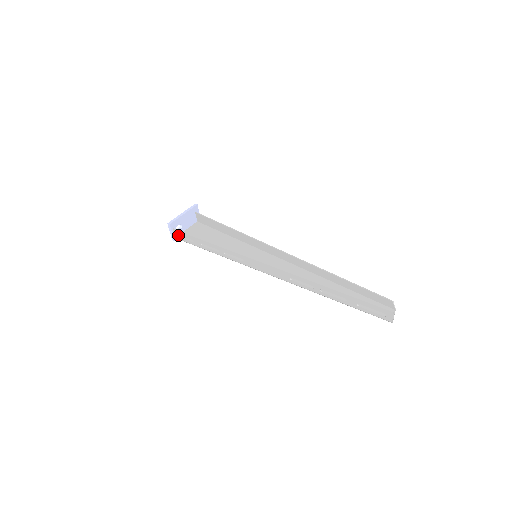
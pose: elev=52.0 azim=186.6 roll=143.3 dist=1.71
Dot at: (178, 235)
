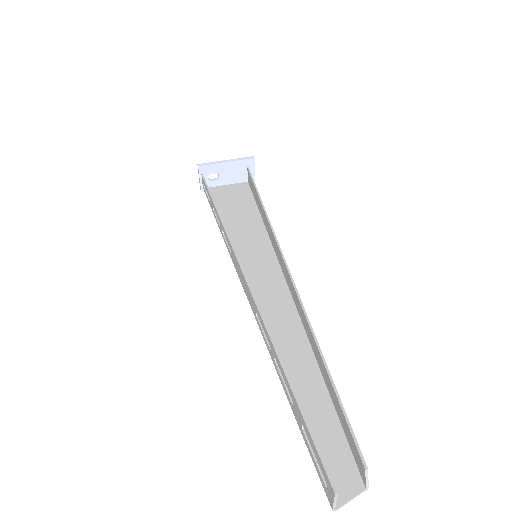
Dot at: (210, 187)
